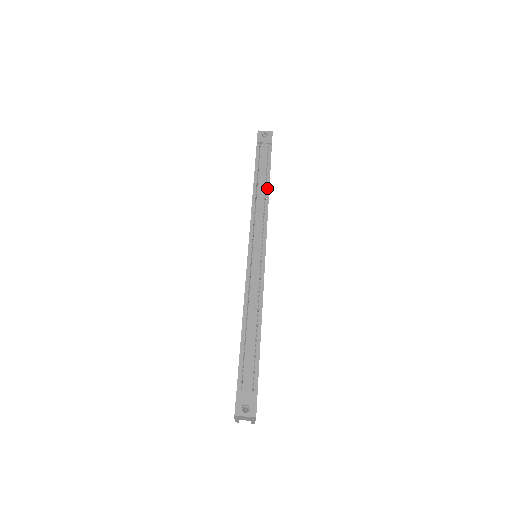
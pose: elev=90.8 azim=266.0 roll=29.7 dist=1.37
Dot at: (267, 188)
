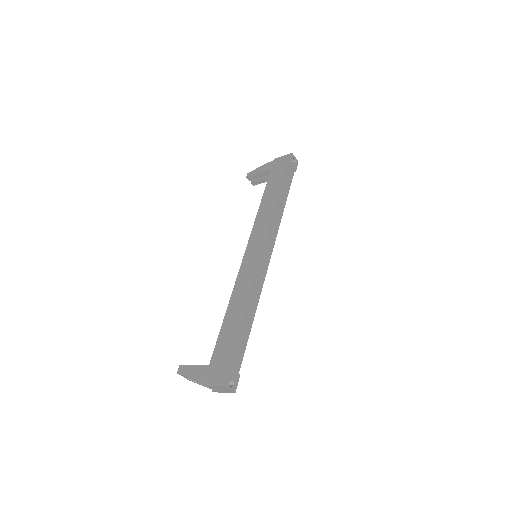
Dot at: (283, 207)
